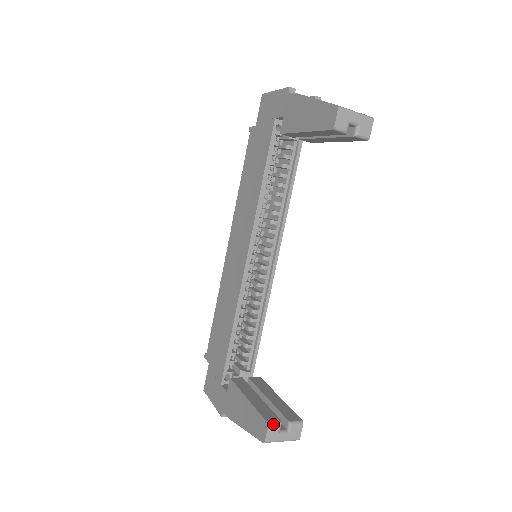
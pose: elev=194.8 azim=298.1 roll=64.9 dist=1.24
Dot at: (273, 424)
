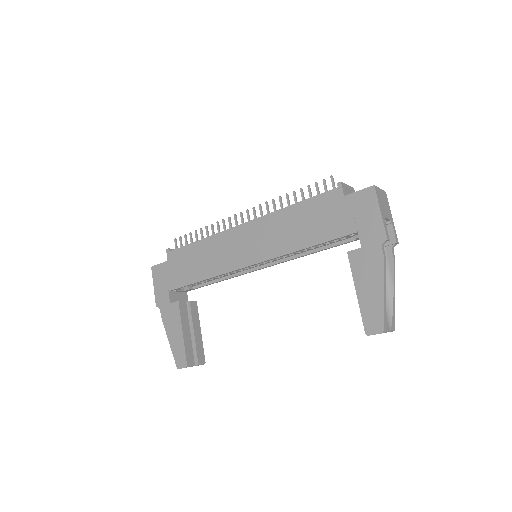
Dot at: (189, 366)
